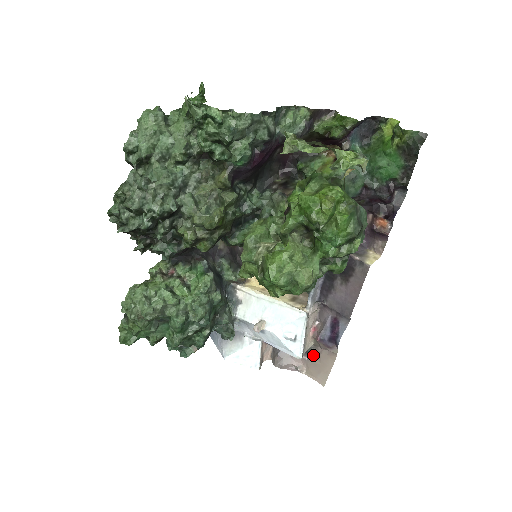
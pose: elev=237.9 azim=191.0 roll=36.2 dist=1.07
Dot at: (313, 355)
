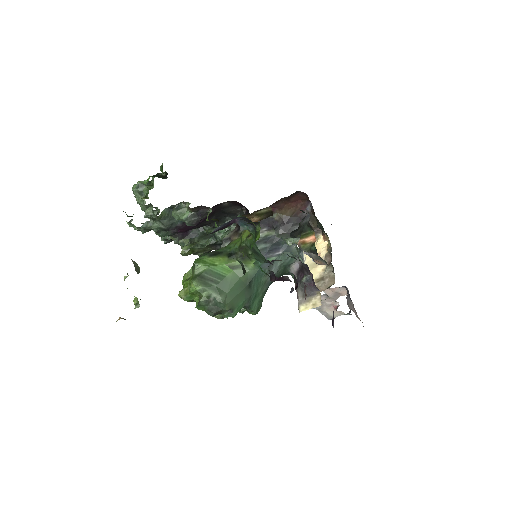
Dot at: occluded
